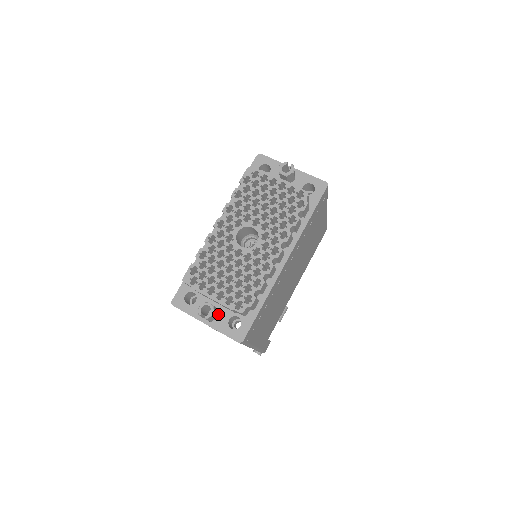
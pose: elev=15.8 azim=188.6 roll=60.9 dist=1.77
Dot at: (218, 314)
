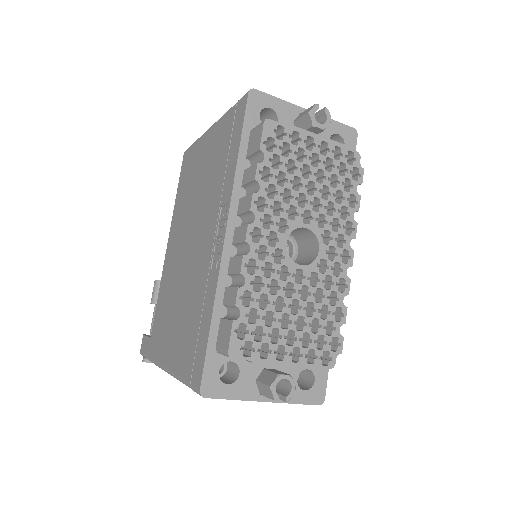
Dot at: occluded
